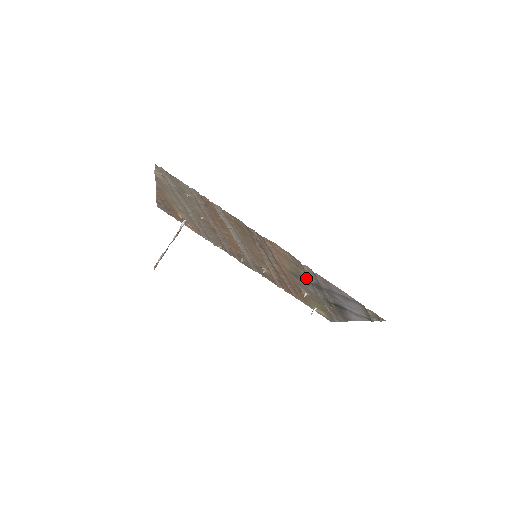
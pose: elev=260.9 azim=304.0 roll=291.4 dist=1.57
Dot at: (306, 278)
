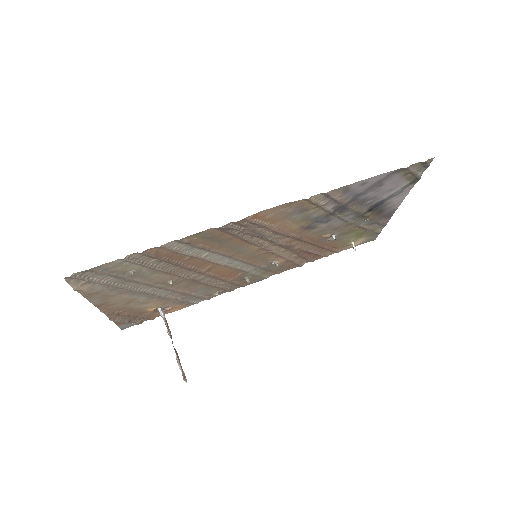
Dot at: (322, 215)
